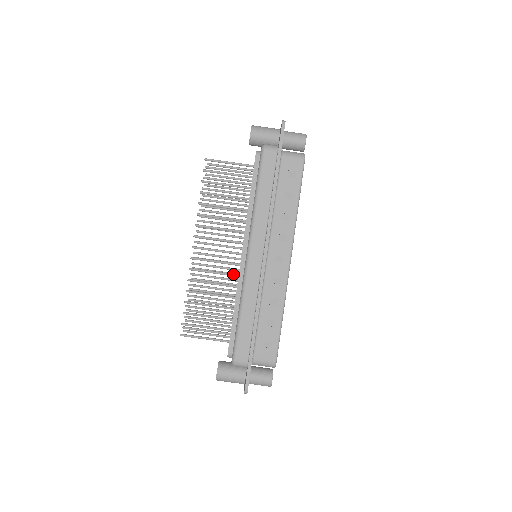
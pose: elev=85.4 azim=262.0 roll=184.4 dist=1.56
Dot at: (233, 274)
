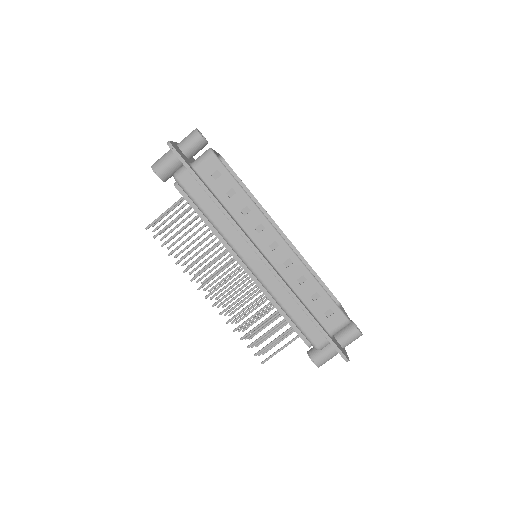
Dot at: (253, 288)
